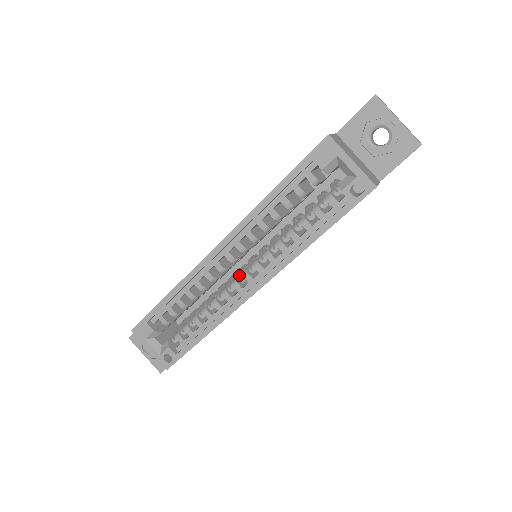
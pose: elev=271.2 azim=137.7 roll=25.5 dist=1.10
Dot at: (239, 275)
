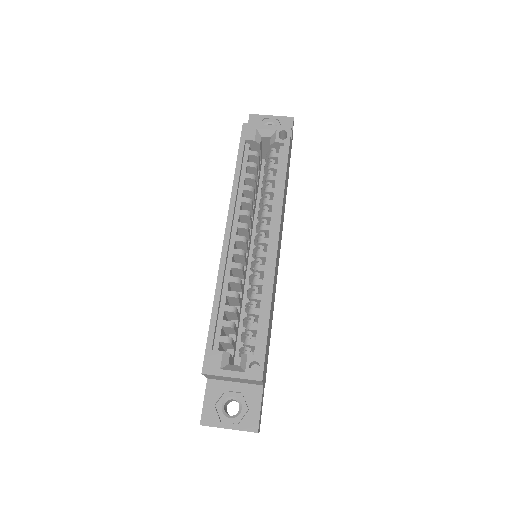
Dot at: (256, 250)
